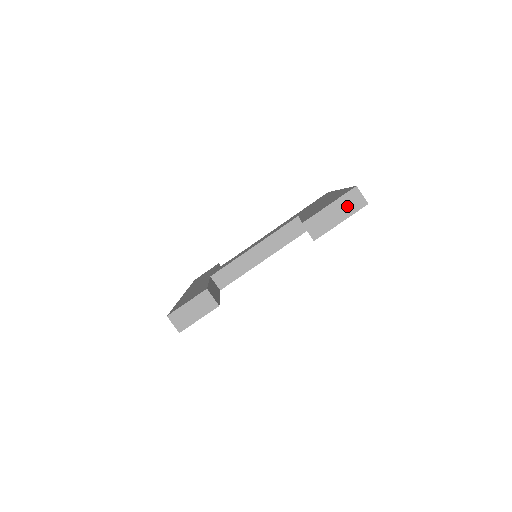
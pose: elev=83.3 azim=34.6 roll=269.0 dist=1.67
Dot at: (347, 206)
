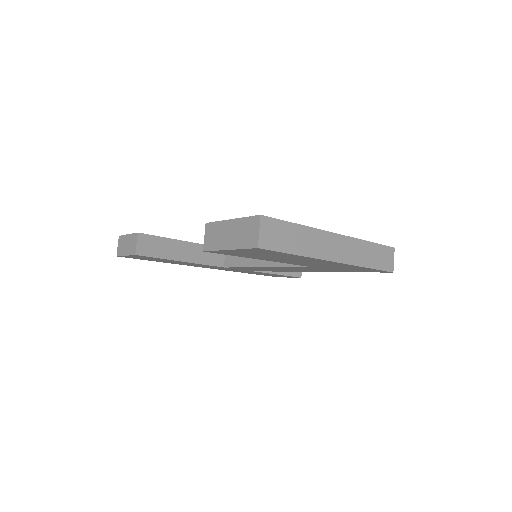
Dot at: (242, 234)
